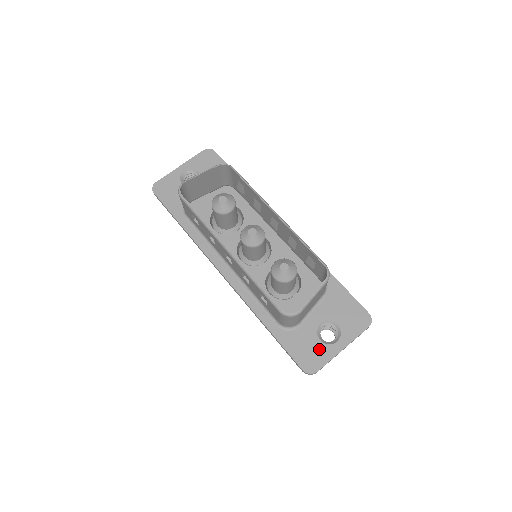
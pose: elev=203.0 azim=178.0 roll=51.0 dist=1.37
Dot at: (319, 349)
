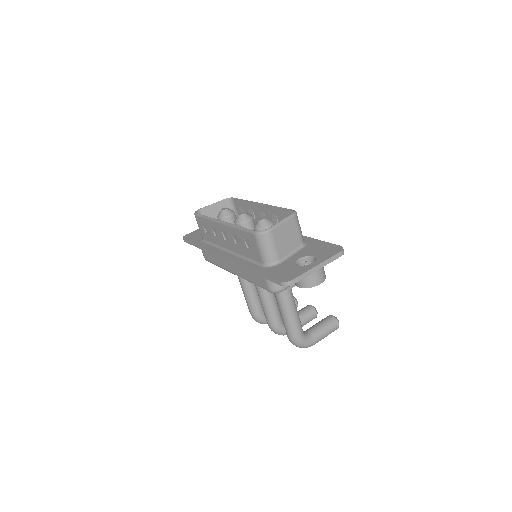
Dot at: (296, 269)
